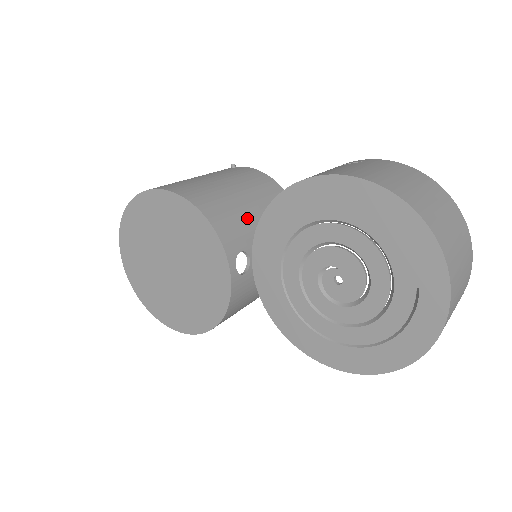
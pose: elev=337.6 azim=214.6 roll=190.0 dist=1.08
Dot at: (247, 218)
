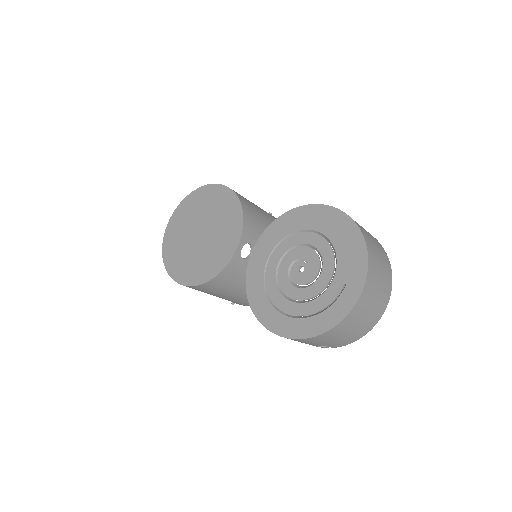
Dot at: occluded
